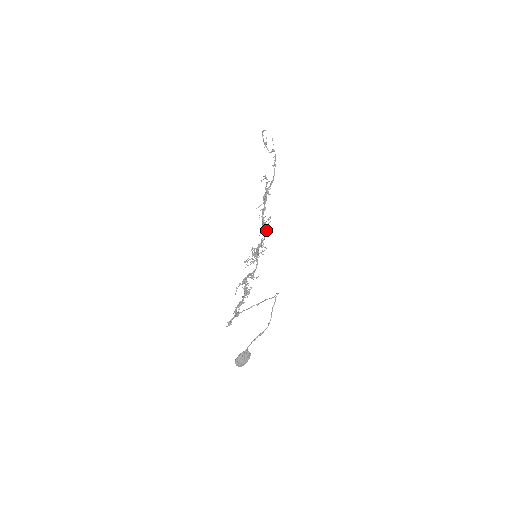
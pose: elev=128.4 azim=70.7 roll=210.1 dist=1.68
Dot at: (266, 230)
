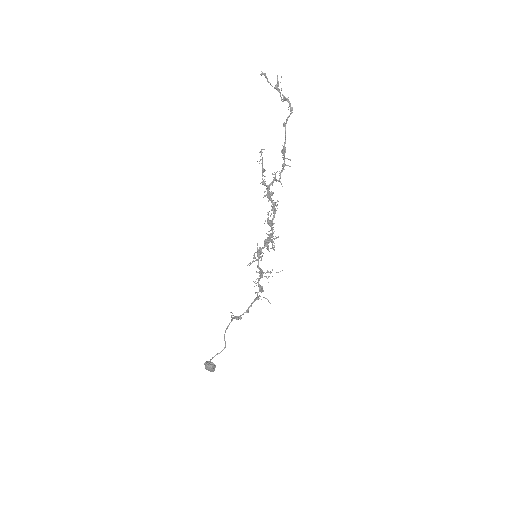
Dot at: (270, 223)
